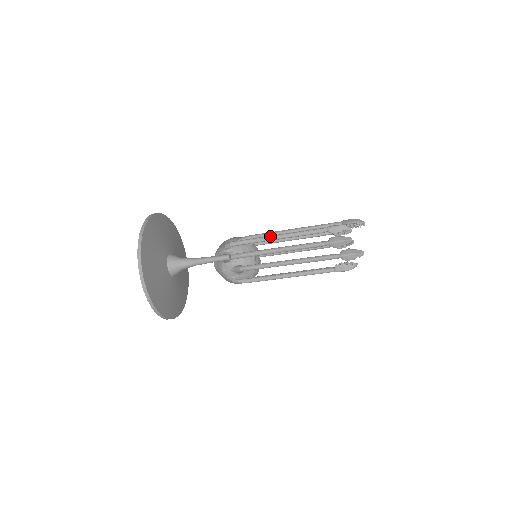
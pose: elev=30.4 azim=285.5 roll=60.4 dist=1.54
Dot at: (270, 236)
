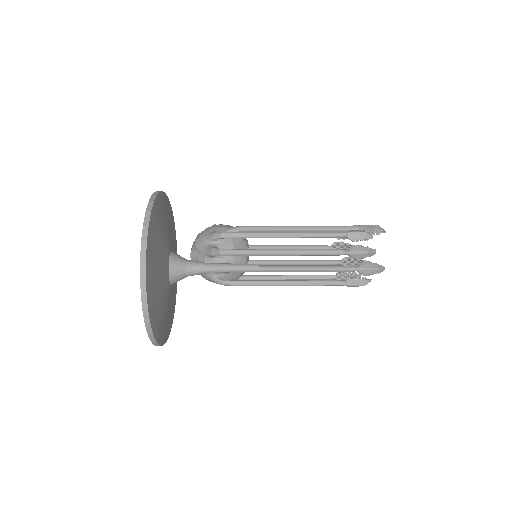
Dot at: (275, 232)
